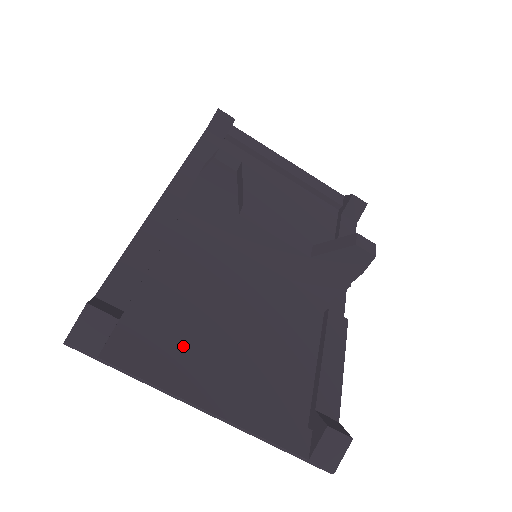
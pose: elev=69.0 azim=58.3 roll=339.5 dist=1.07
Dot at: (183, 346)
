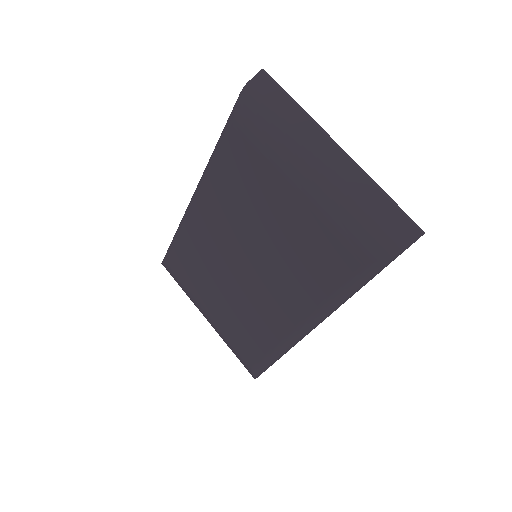
Dot at: occluded
